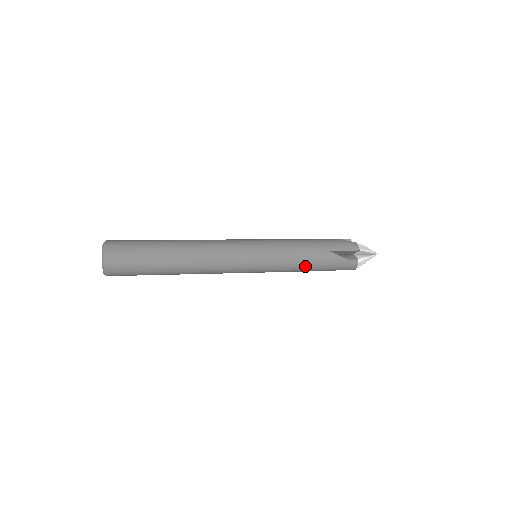
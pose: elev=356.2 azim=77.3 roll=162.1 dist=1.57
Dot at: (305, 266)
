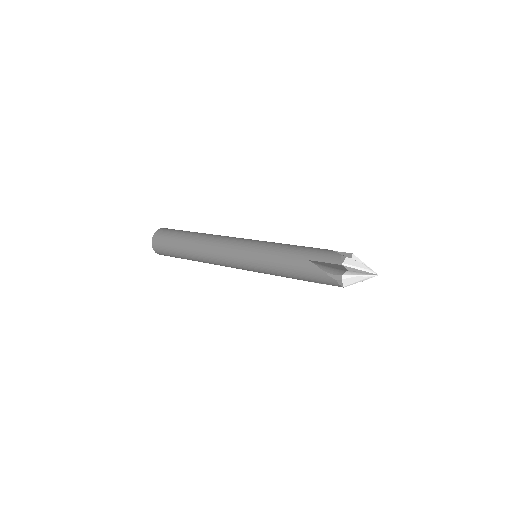
Dot at: (287, 272)
